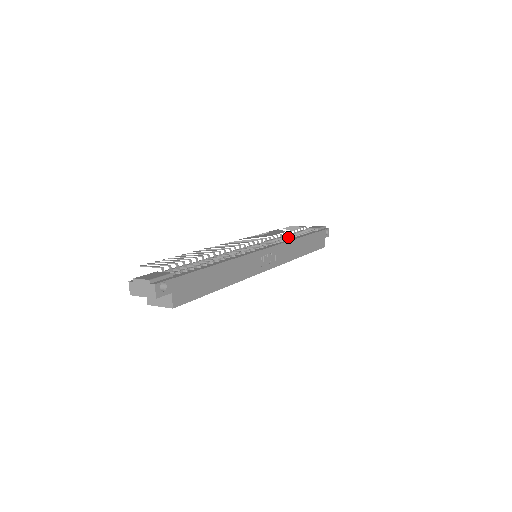
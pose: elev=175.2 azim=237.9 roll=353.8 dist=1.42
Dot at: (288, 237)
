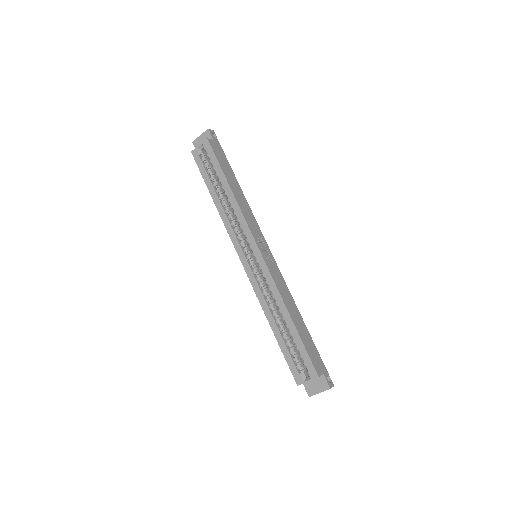
Dot at: occluded
